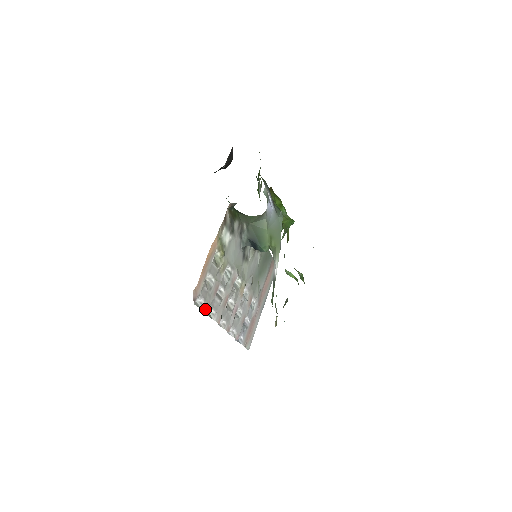
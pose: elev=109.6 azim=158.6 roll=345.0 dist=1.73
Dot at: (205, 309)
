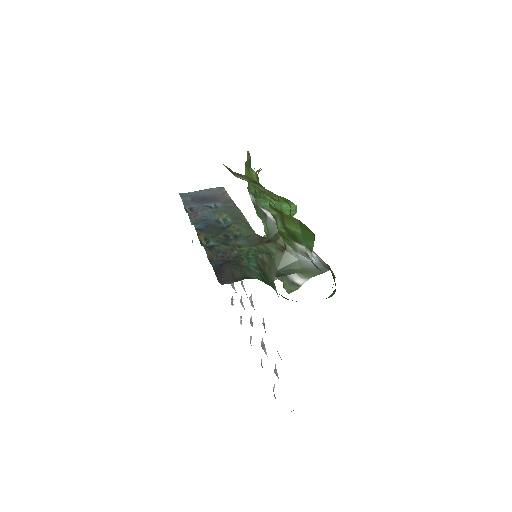
Dot at: occluded
